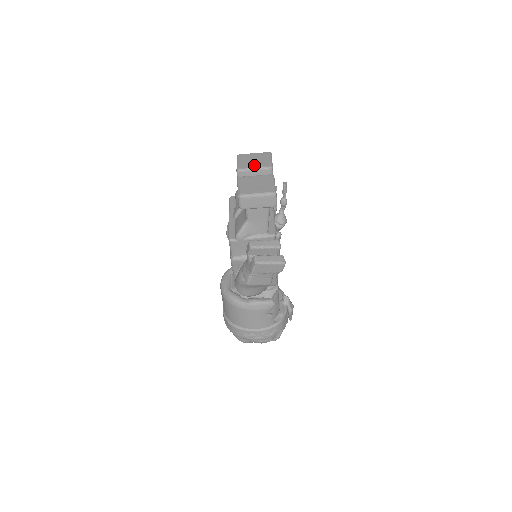
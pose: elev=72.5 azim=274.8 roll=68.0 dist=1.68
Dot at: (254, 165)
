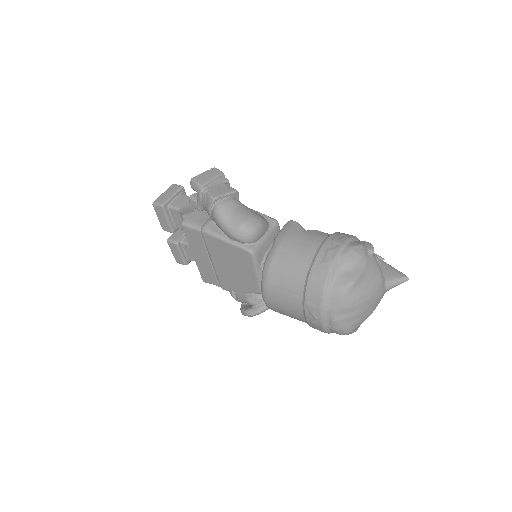
Dot at: occluded
